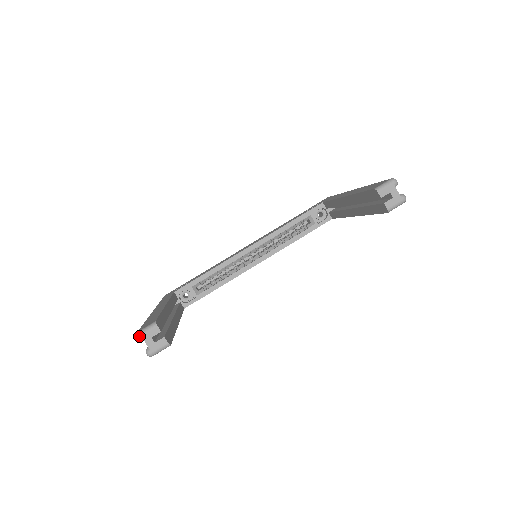
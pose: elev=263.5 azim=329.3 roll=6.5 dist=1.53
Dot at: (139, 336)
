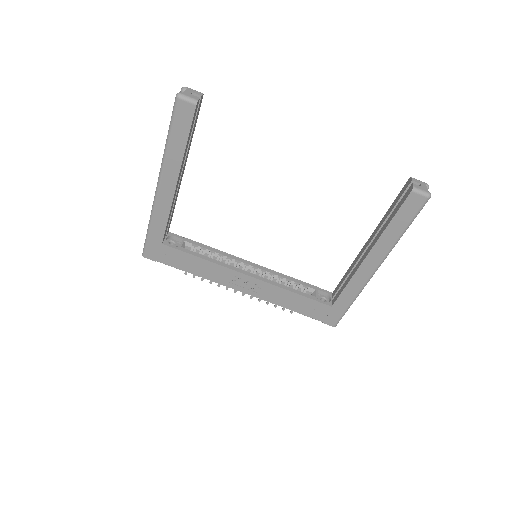
Dot at: (186, 87)
